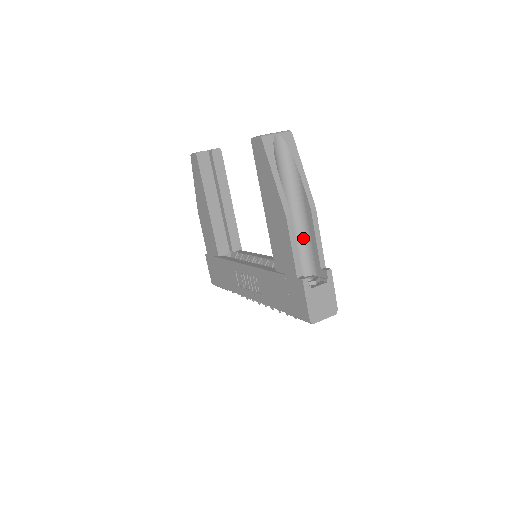
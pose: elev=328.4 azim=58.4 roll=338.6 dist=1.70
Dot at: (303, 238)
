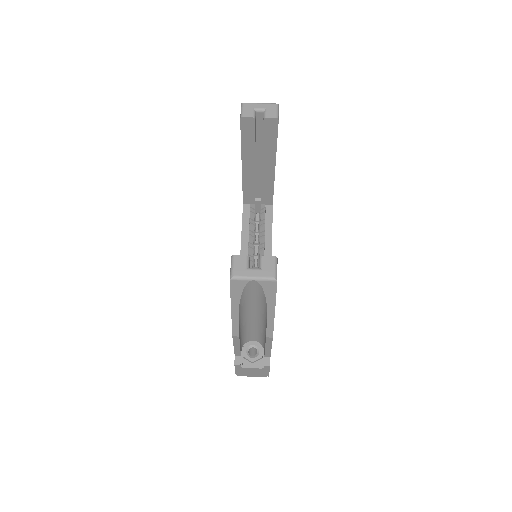
Dot at: (261, 330)
